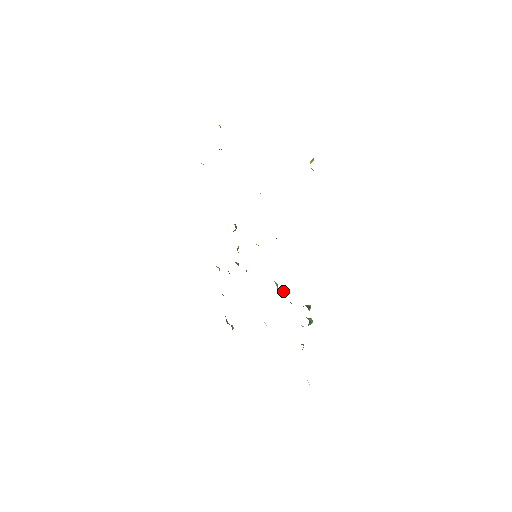
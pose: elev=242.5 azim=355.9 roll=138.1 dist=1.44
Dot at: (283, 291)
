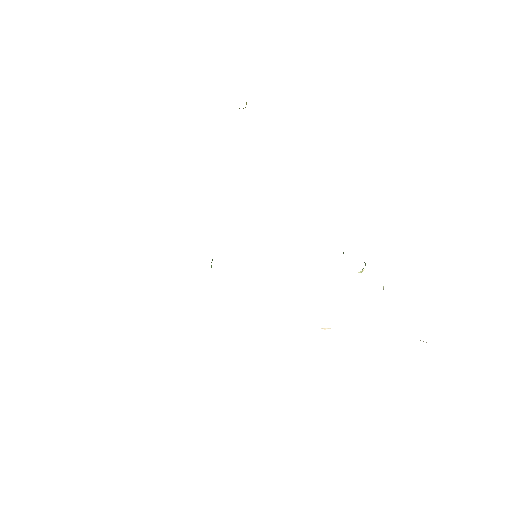
Dot at: occluded
